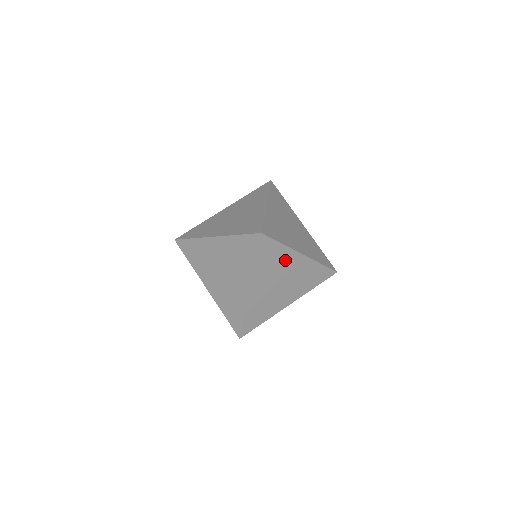
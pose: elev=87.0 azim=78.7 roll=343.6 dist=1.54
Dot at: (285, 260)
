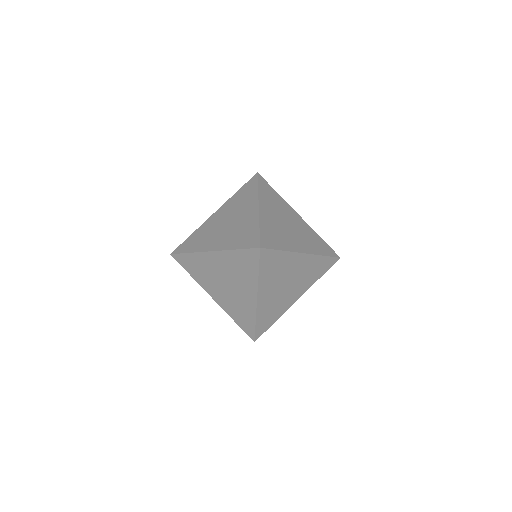
Dot at: occluded
